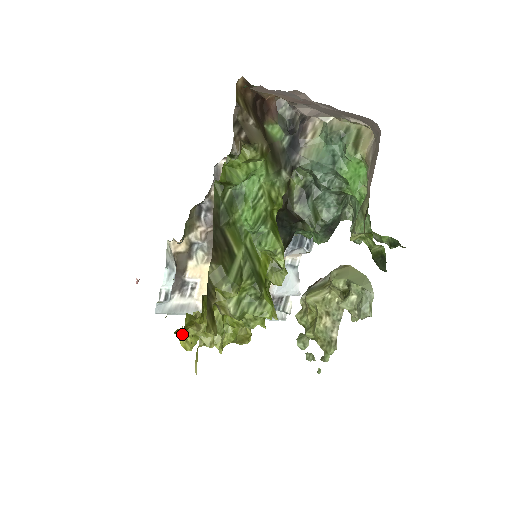
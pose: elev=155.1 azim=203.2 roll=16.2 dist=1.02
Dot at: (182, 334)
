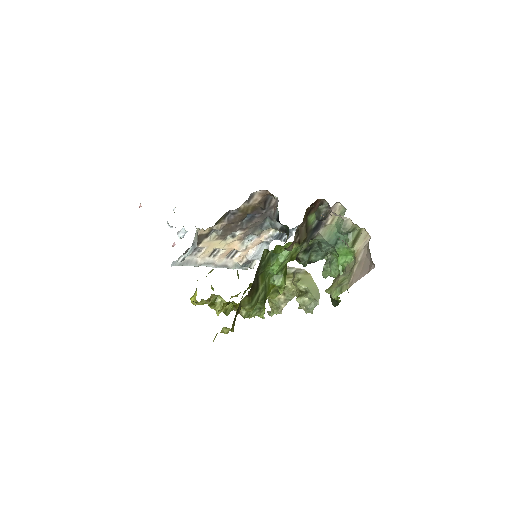
Dot at: occluded
